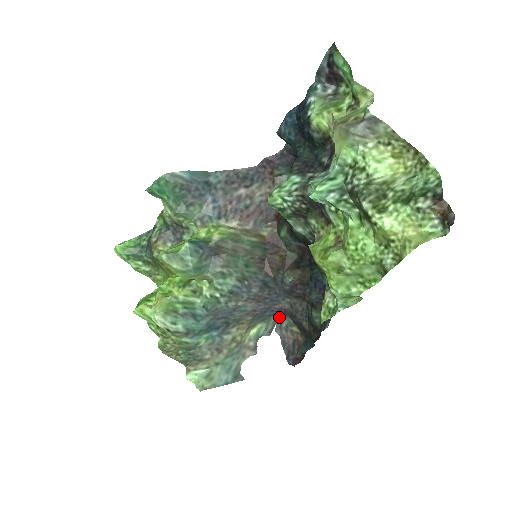
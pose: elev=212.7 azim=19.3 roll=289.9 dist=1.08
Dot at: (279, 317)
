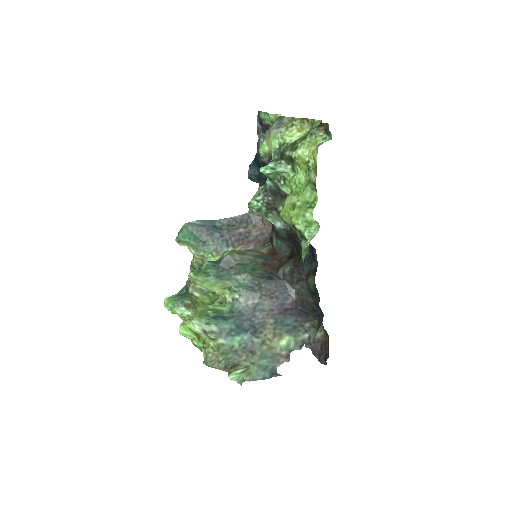
Dot at: (307, 337)
